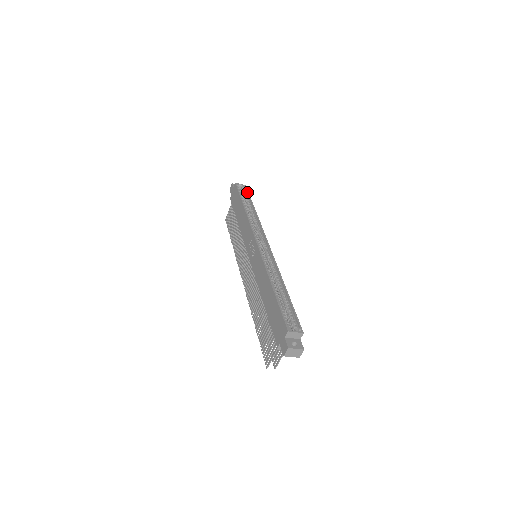
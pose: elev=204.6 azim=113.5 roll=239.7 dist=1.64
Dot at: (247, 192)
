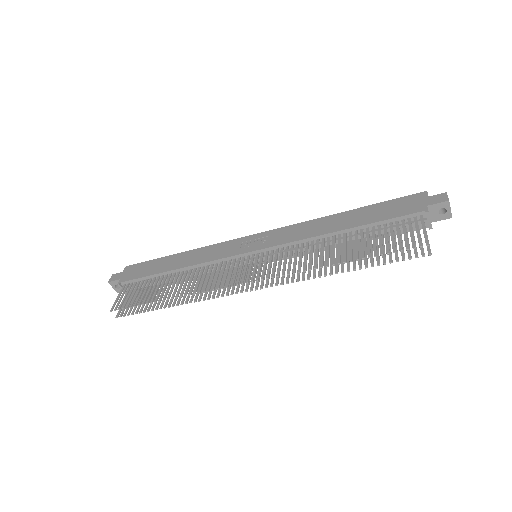
Dot at: occluded
